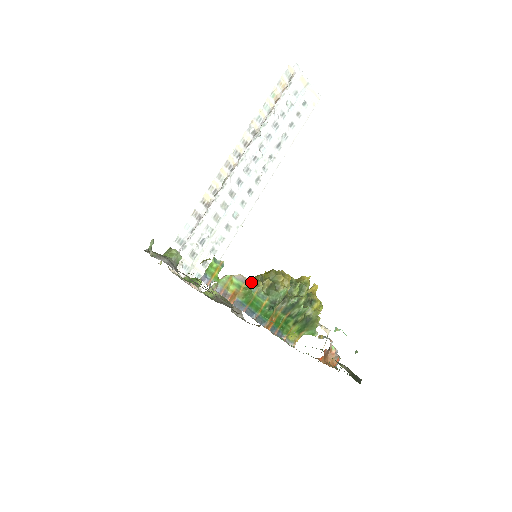
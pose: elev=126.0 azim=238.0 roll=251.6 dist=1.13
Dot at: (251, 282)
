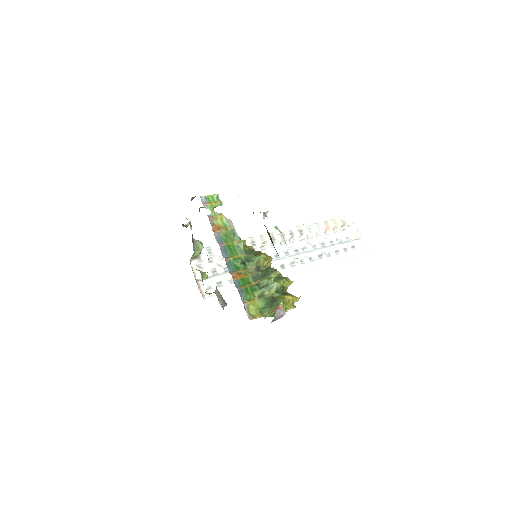
Dot at: (237, 234)
